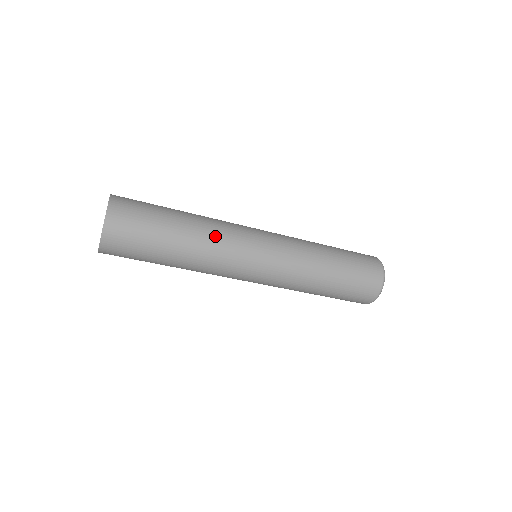
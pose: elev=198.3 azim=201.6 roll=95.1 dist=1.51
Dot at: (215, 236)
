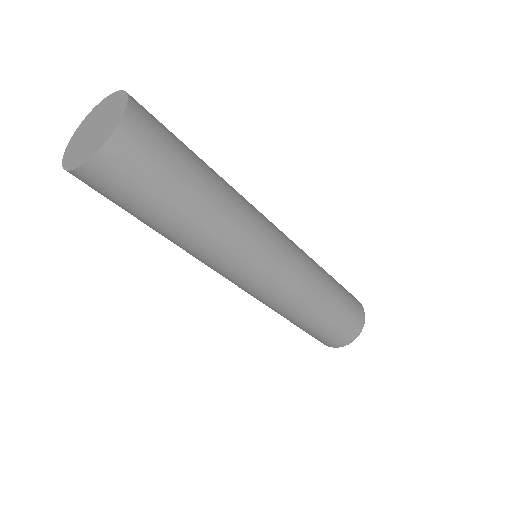
Dot at: (240, 195)
